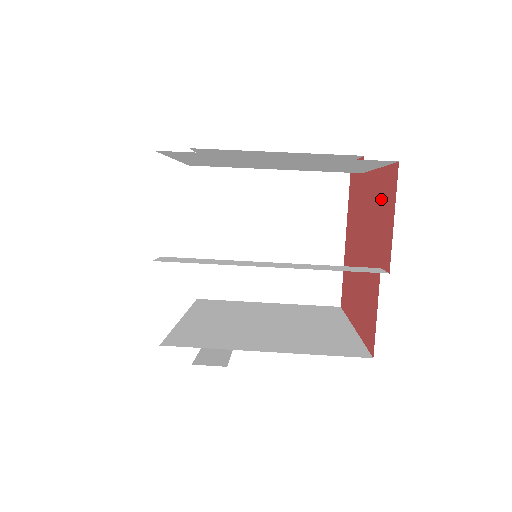
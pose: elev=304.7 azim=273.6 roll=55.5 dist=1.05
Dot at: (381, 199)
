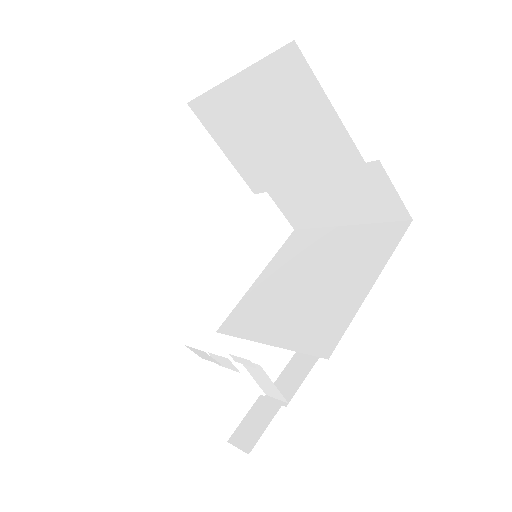
Dot at: occluded
